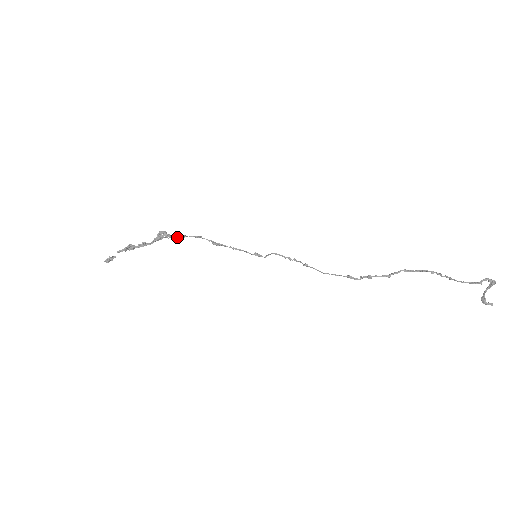
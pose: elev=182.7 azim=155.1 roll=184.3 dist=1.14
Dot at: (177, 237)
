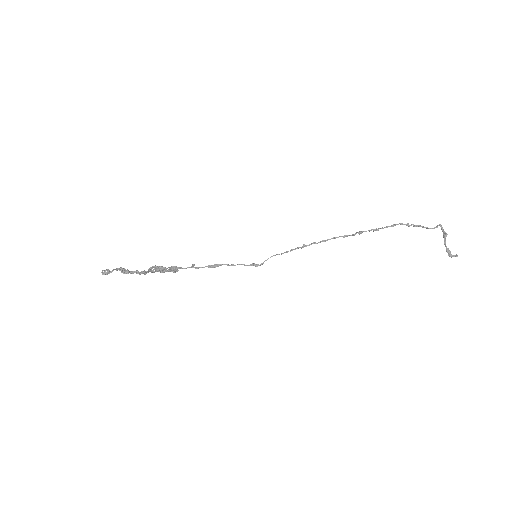
Dot at: (170, 269)
